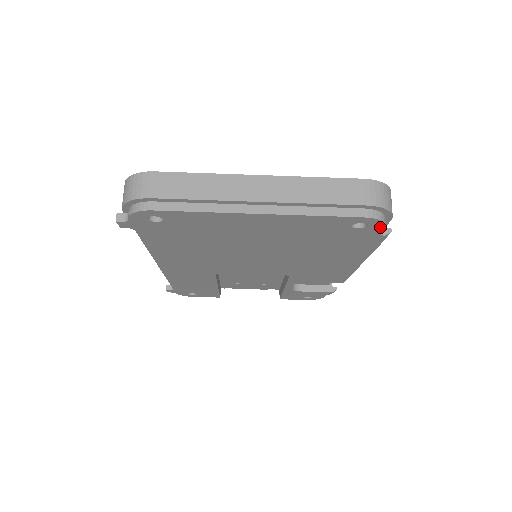
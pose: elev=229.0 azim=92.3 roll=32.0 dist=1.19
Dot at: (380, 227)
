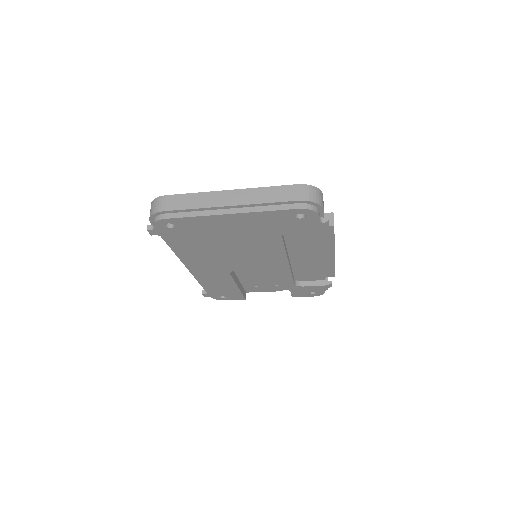
Dot at: (315, 216)
